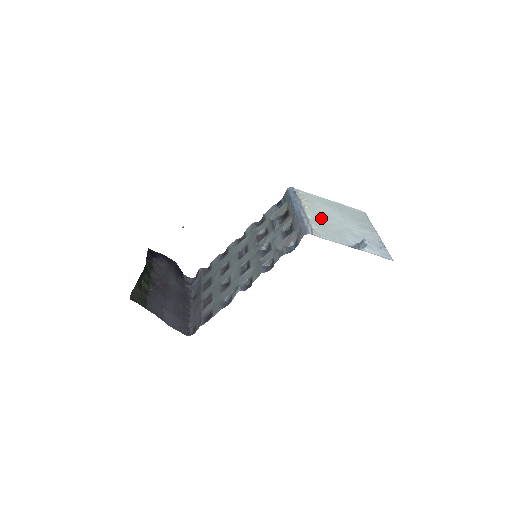
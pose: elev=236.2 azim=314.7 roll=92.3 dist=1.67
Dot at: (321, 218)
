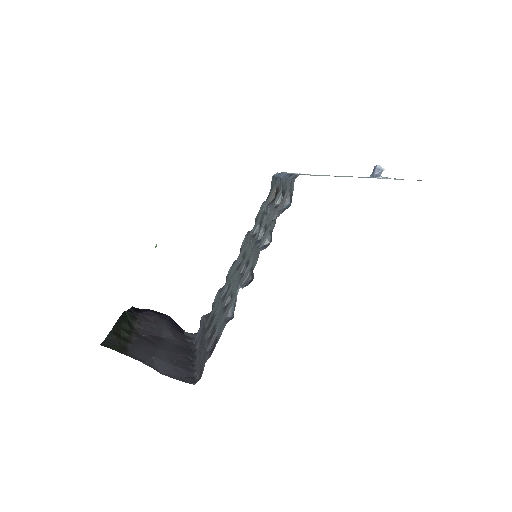
Dot at: occluded
